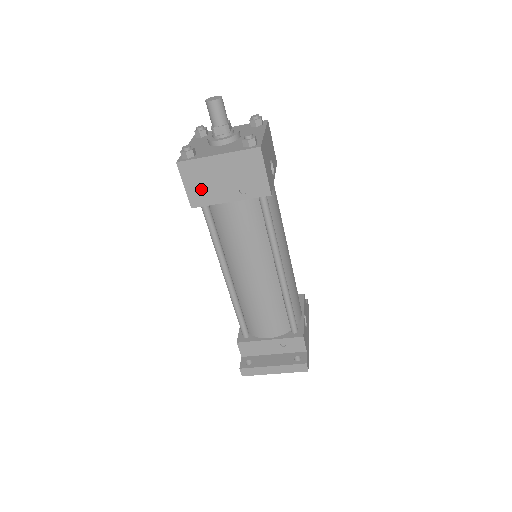
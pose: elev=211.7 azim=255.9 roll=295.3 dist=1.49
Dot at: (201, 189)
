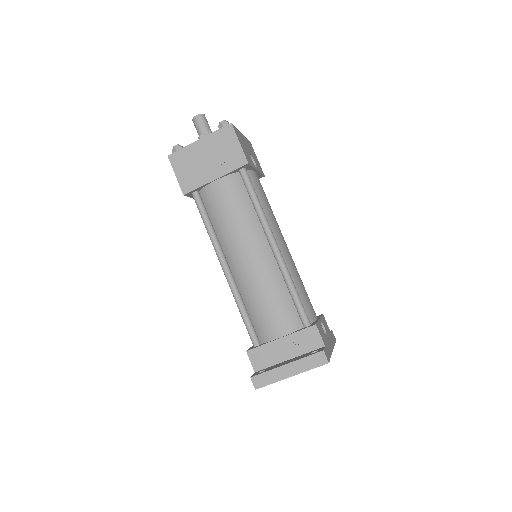
Dot at: (189, 174)
